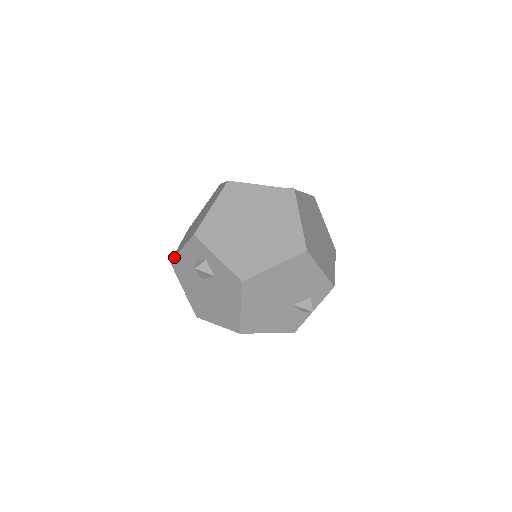
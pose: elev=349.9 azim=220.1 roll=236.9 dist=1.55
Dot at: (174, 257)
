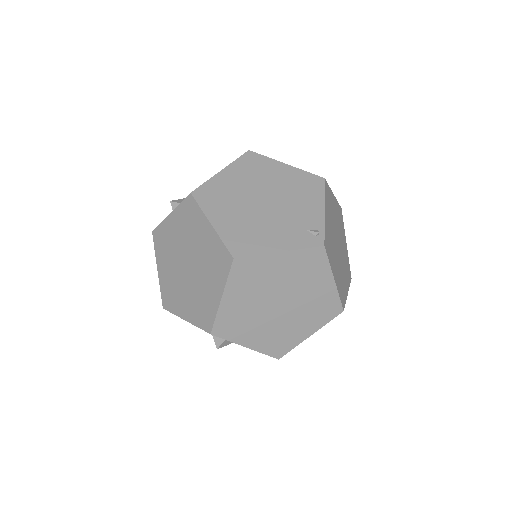
Dot at: occluded
